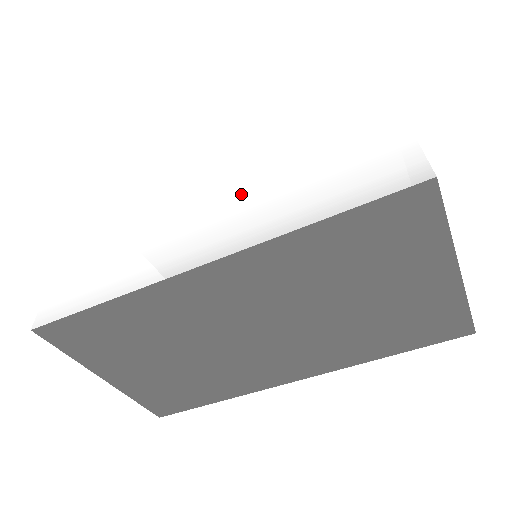
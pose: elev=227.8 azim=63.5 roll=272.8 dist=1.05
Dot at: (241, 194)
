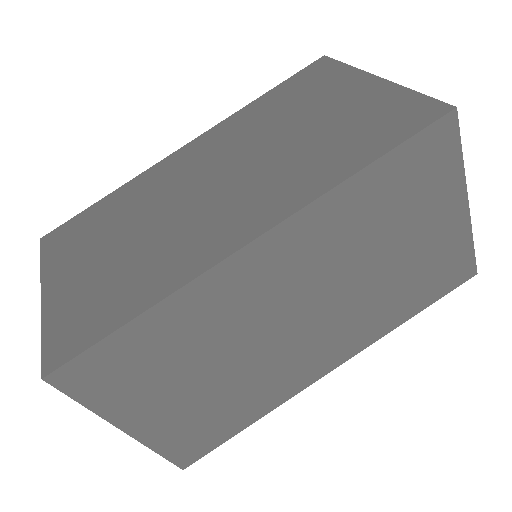
Dot at: occluded
